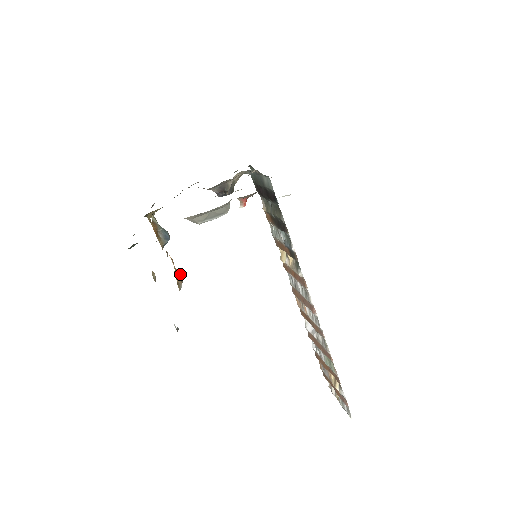
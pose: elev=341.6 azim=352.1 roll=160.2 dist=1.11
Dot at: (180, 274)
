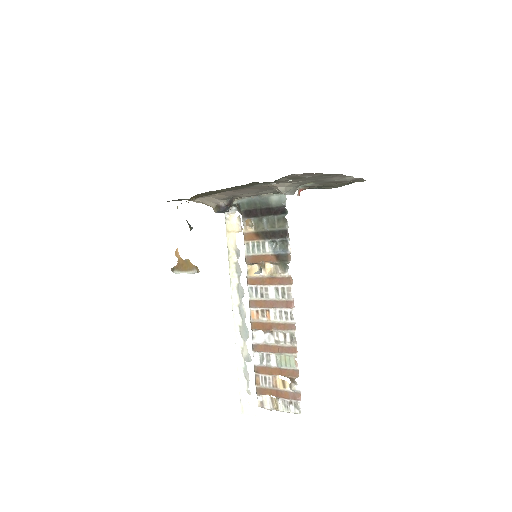
Dot at: (185, 265)
